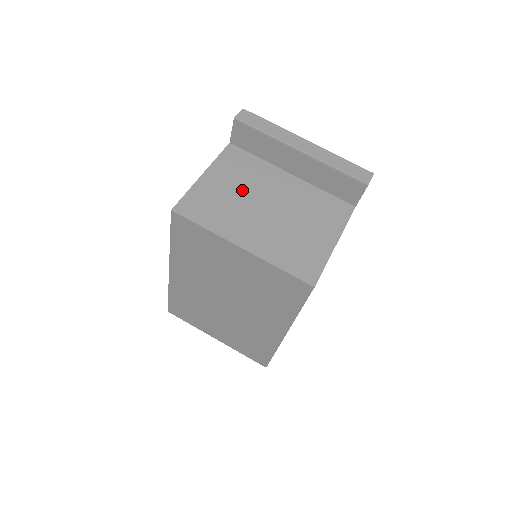
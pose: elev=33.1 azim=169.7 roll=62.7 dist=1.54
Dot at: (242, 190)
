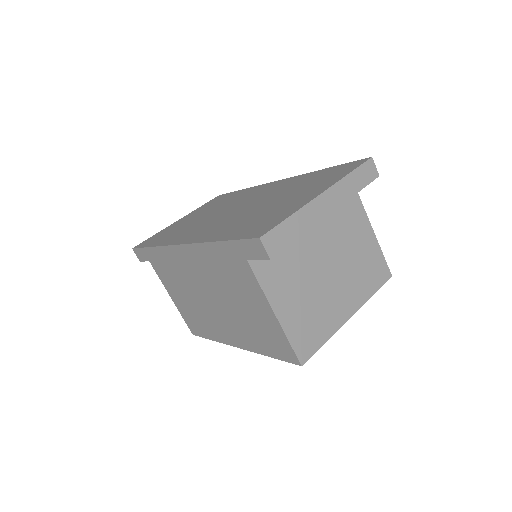
Dot at: (305, 283)
